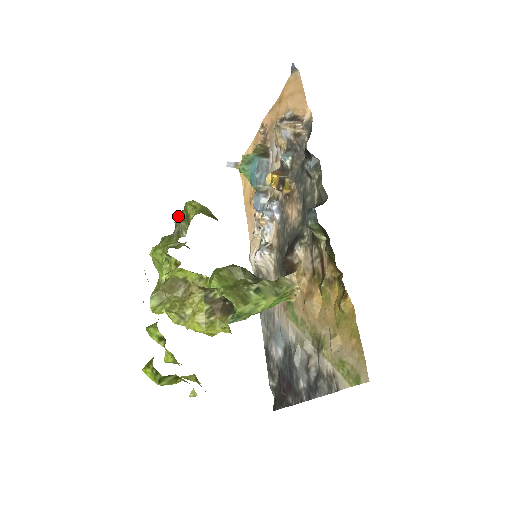
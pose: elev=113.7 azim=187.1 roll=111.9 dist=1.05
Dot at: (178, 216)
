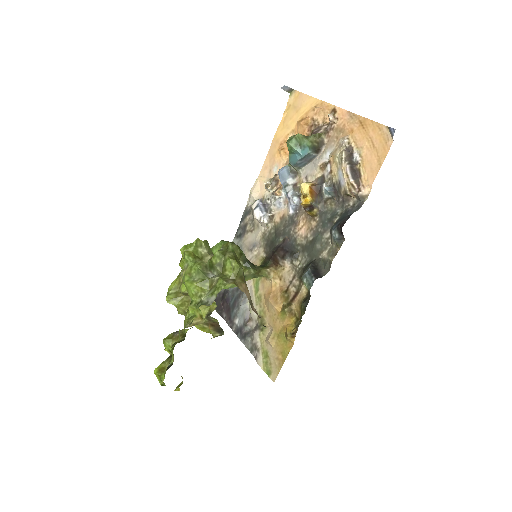
Dot at: (217, 257)
